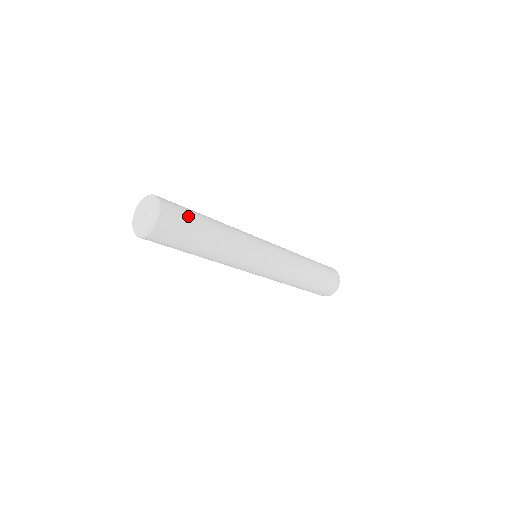
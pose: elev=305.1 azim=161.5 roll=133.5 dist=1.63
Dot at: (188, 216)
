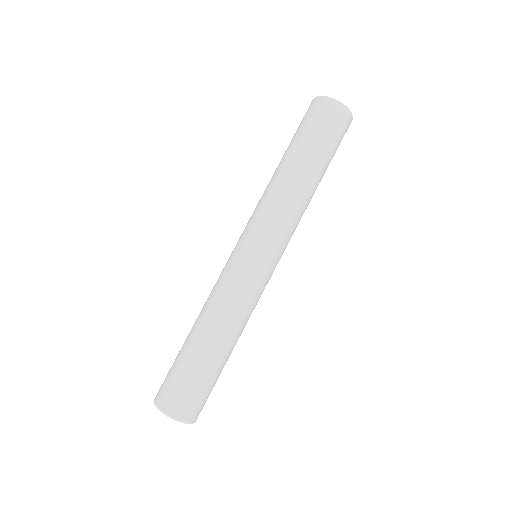
Dot at: (191, 383)
